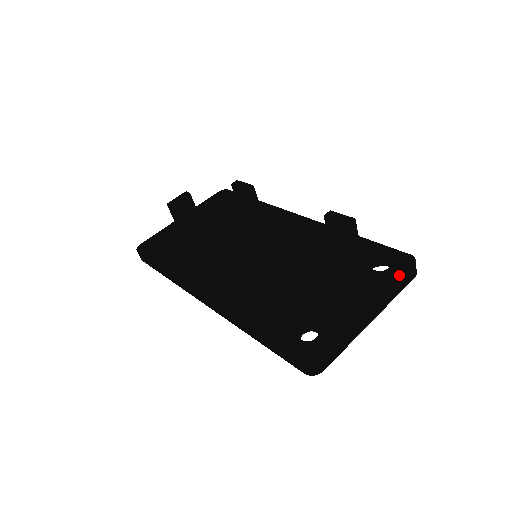
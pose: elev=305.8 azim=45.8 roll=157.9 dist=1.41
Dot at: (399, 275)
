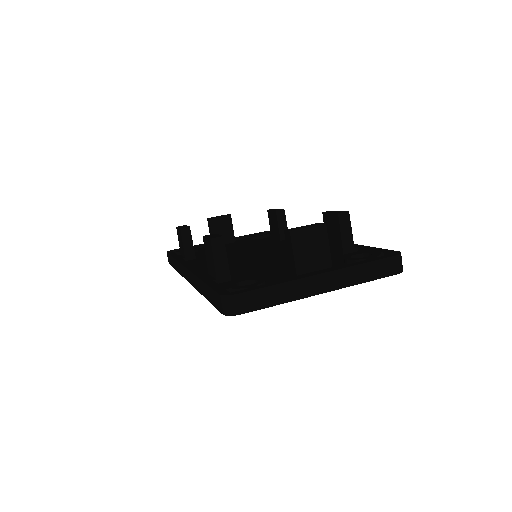
Dot at: (373, 259)
